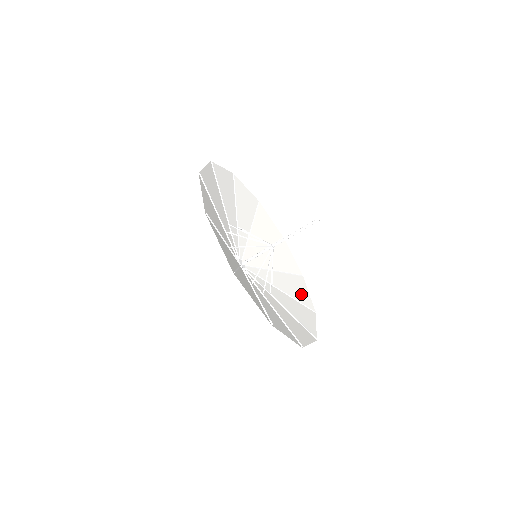
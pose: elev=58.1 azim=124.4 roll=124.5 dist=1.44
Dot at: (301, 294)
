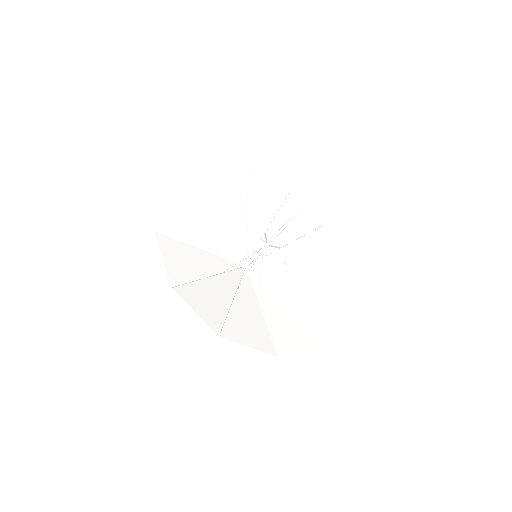
Dot at: (319, 321)
